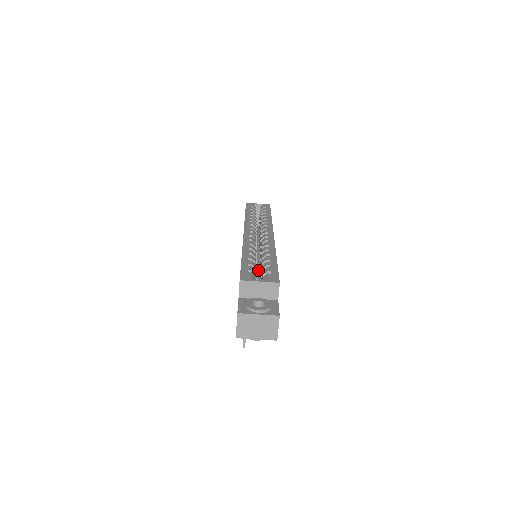
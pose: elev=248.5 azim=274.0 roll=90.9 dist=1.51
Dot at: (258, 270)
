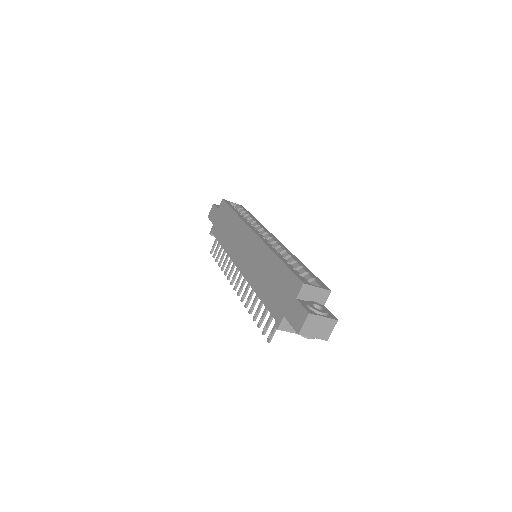
Dot at: occluded
